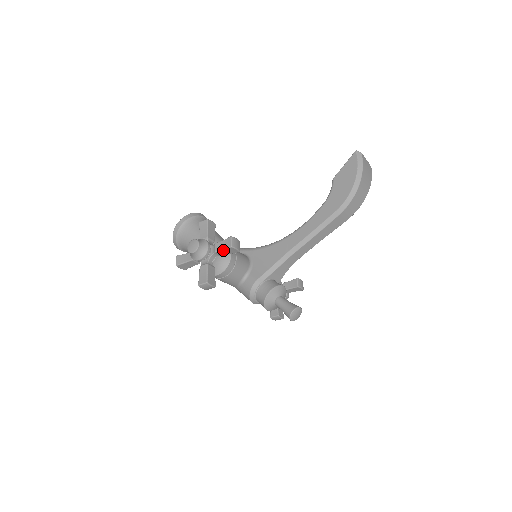
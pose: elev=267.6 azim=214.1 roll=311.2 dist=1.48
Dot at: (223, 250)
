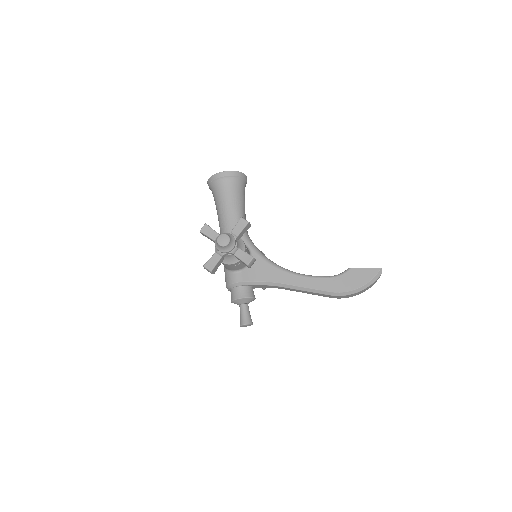
Dot at: (240, 259)
